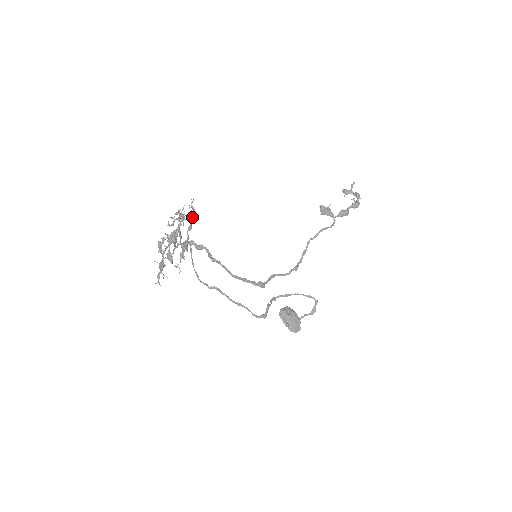
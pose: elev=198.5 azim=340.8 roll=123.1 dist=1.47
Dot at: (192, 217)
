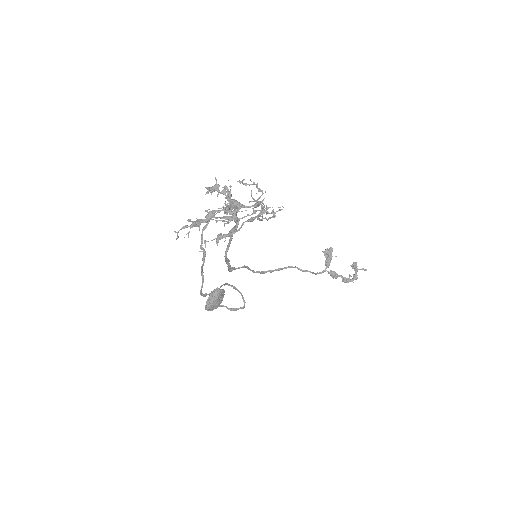
Dot at: (264, 212)
